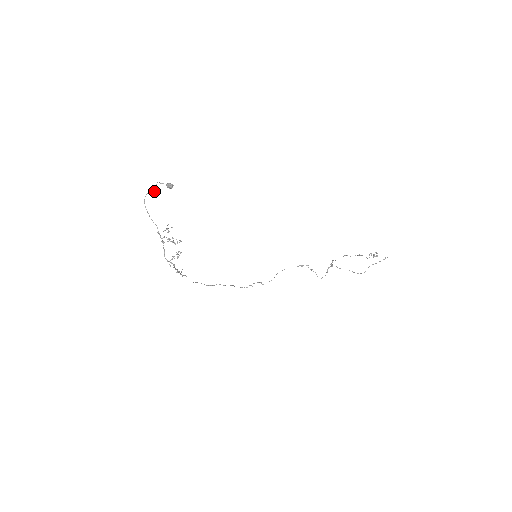
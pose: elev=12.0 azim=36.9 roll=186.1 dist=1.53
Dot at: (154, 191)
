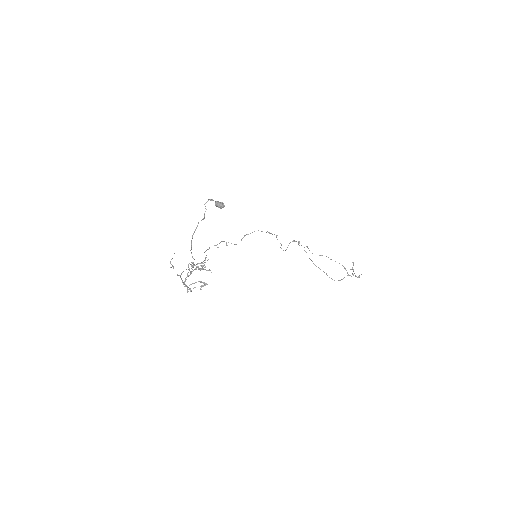
Dot at: (204, 217)
